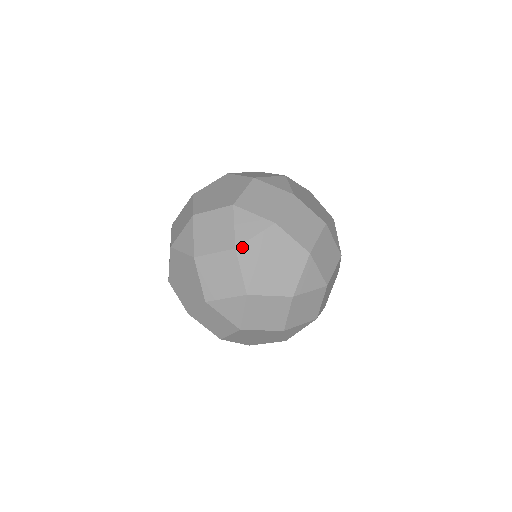
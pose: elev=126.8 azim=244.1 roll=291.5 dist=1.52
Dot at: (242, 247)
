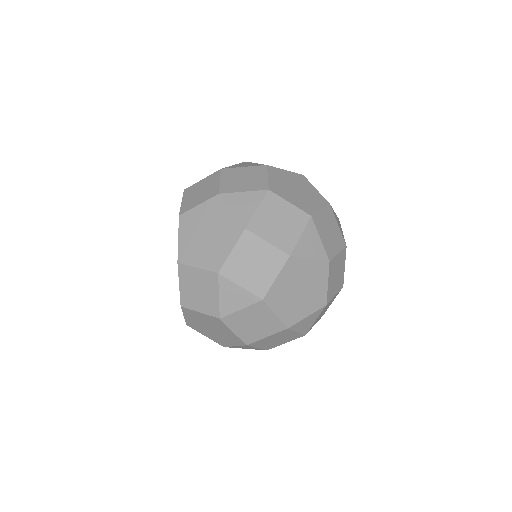
Dot at: (295, 259)
